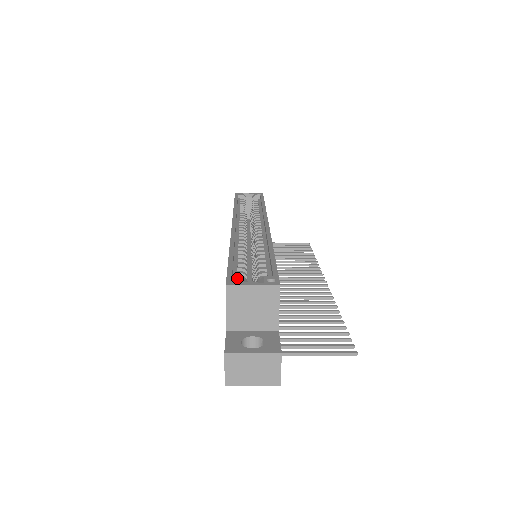
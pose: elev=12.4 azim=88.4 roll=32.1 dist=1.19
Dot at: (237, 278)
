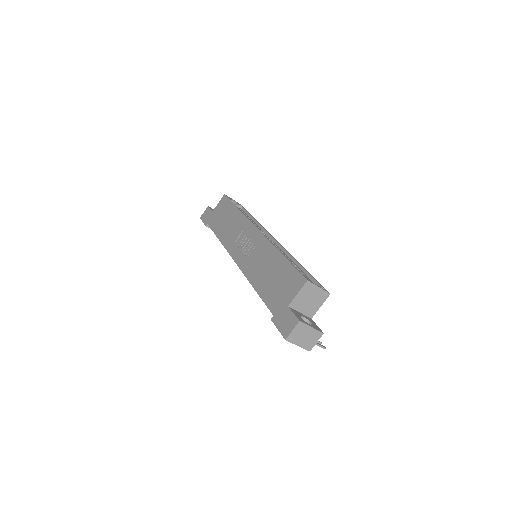
Dot at: (308, 278)
